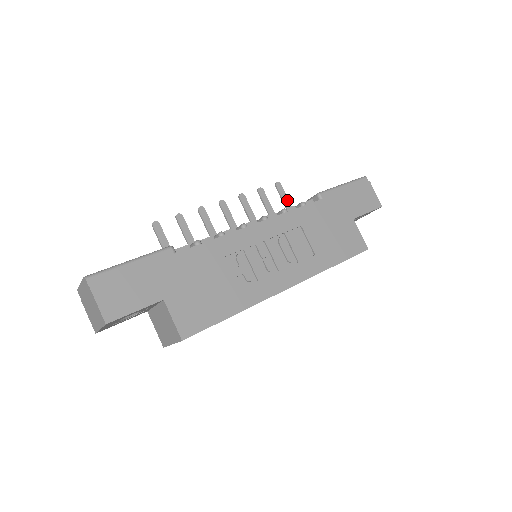
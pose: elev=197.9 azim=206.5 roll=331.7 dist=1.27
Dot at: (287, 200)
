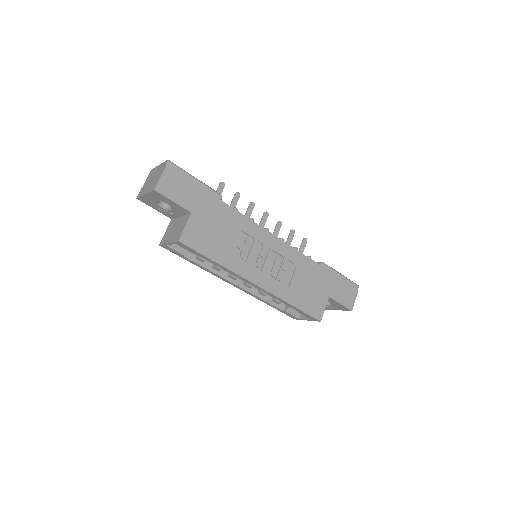
Dot at: occluded
